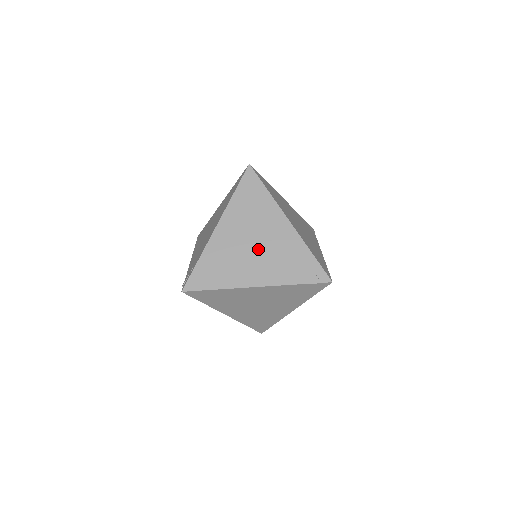
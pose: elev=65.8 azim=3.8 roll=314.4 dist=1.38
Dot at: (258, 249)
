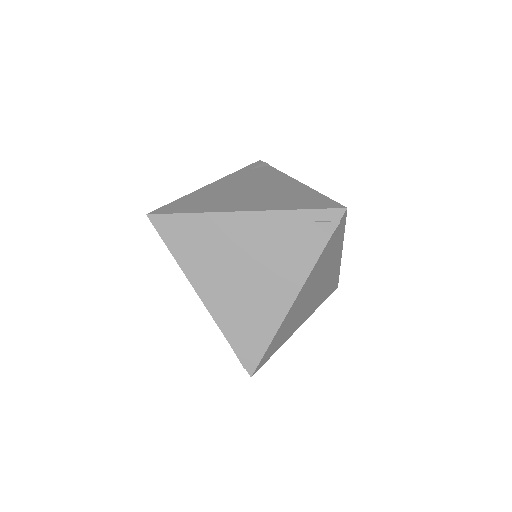
Dot at: (254, 268)
